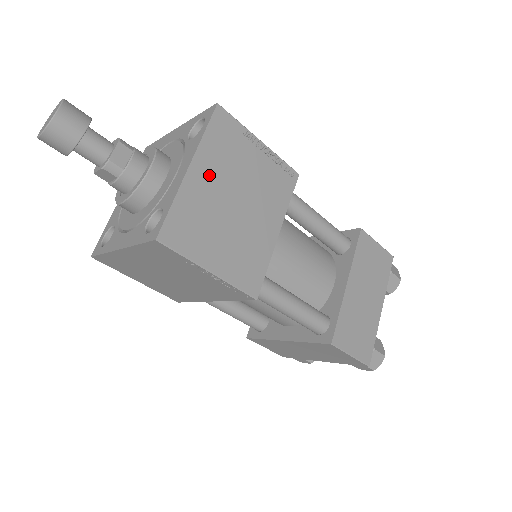
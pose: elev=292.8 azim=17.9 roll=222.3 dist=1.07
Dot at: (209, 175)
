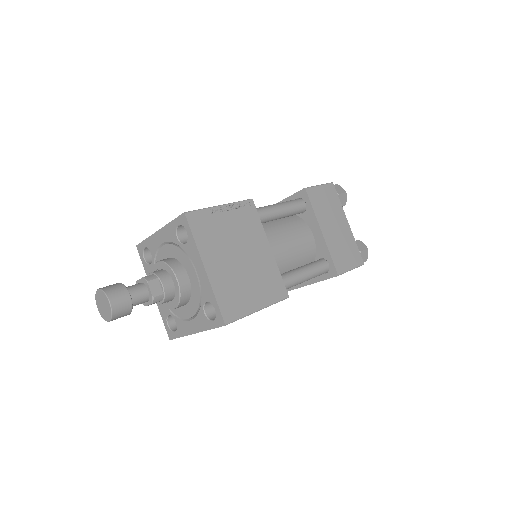
Dot at: (216, 261)
